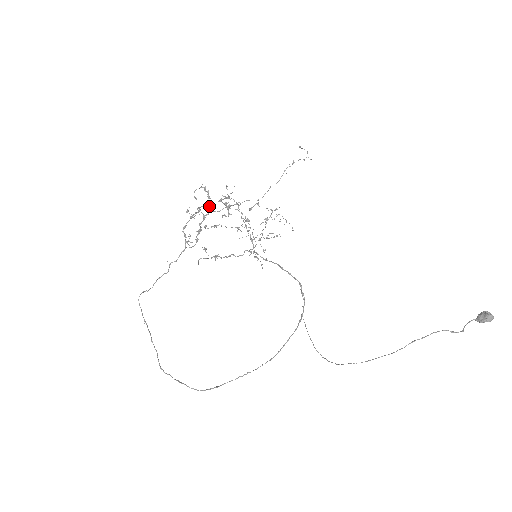
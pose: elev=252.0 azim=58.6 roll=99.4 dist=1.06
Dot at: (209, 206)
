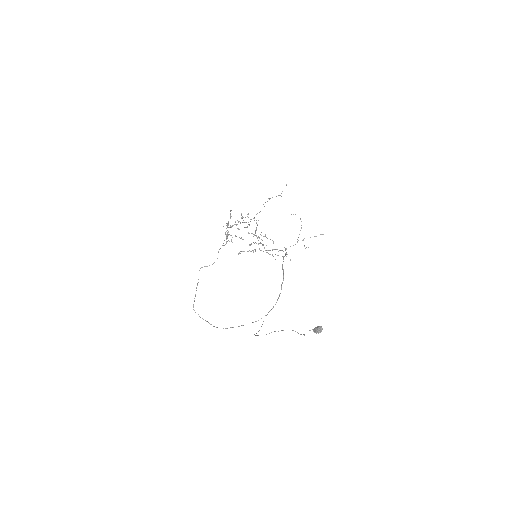
Dot at: occluded
